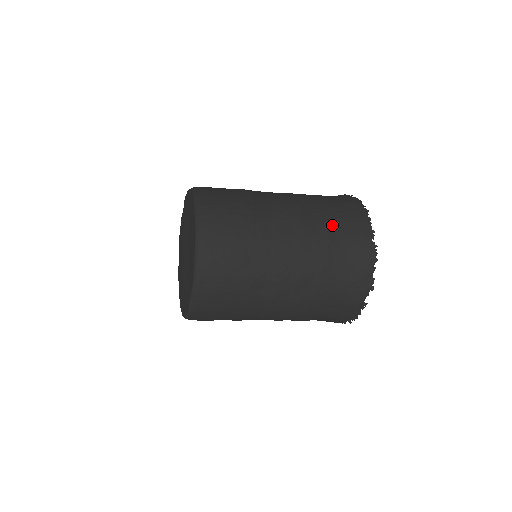
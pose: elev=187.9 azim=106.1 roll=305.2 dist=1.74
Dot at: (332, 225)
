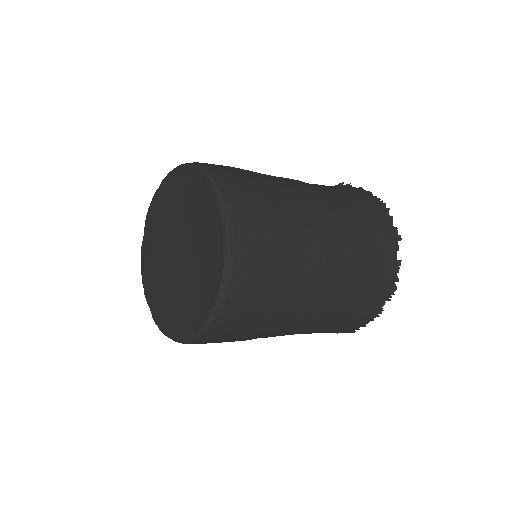
Dot at: (330, 188)
